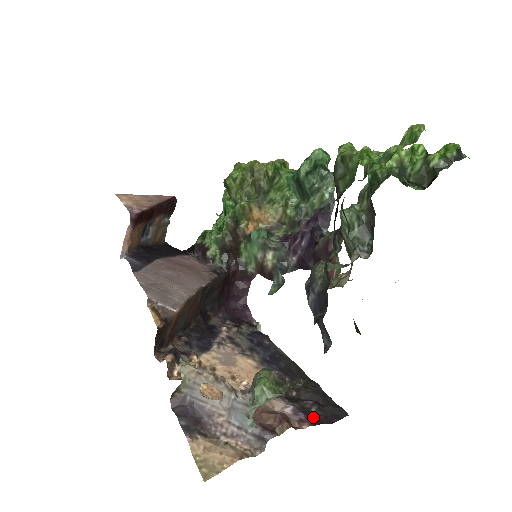
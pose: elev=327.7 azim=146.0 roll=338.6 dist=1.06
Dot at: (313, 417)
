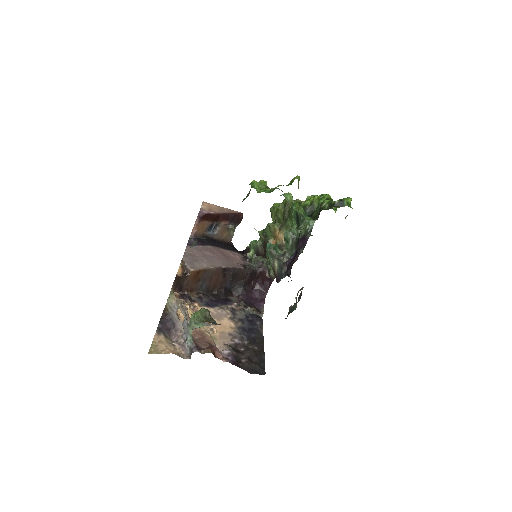
Dot at: (238, 362)
